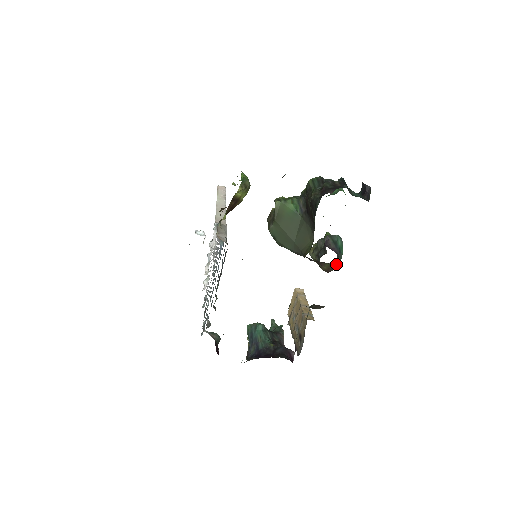
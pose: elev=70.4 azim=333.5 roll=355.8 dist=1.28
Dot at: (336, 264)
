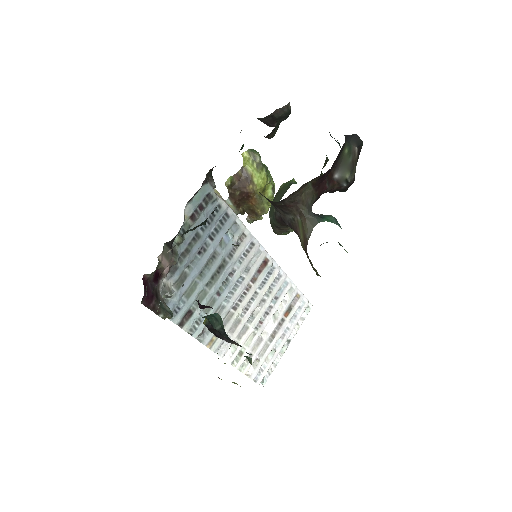
Dot at: (309, 224)
